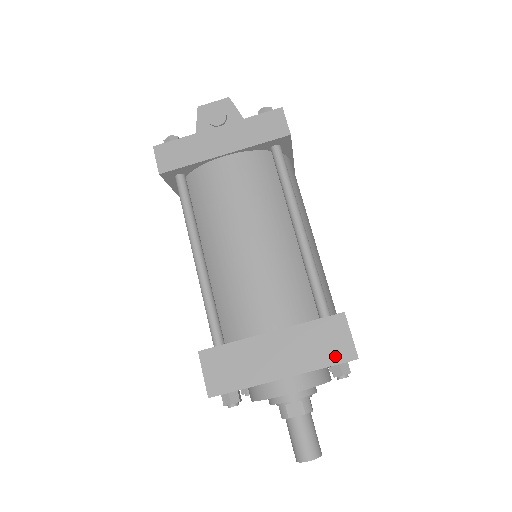
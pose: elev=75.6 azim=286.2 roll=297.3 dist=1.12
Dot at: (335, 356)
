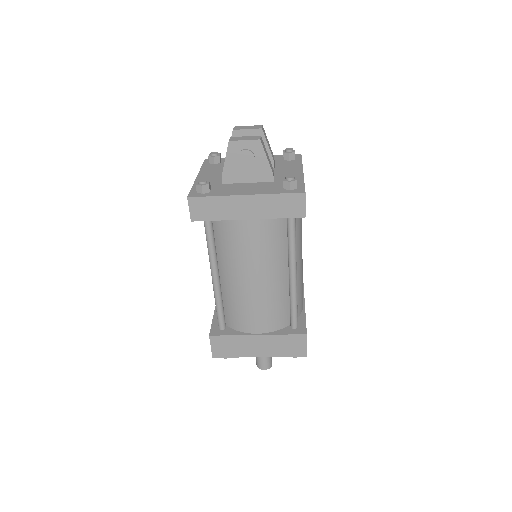
Dot at: (294, 353)
